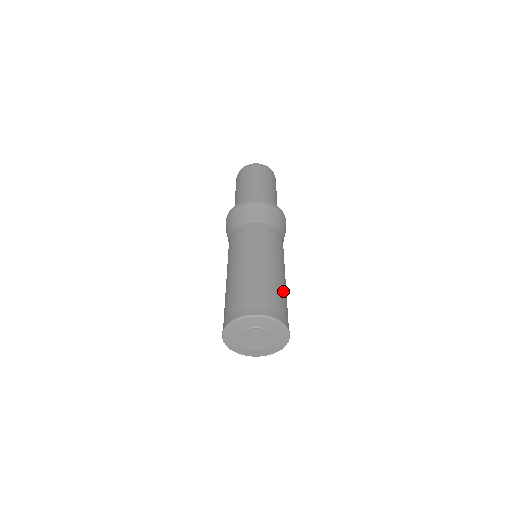
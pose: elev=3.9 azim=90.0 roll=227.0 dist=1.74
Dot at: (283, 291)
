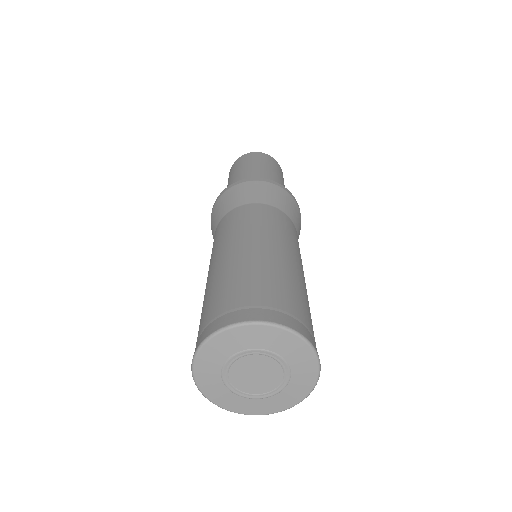
Dot at: occluded
